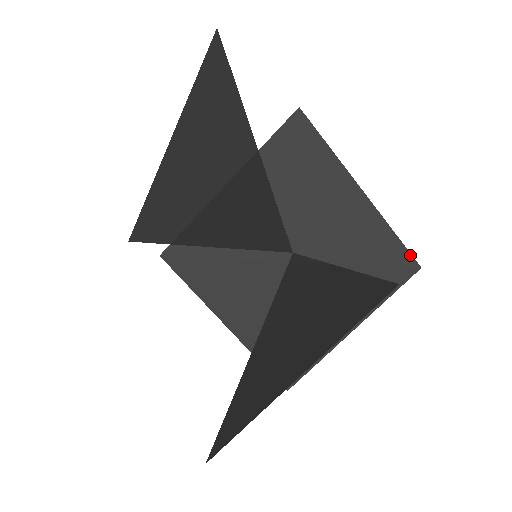
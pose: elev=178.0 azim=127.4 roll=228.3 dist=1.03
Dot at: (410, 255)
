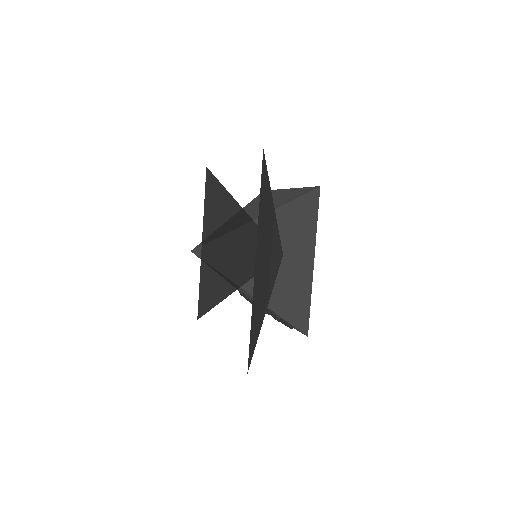
Dot at: (315, 187)
